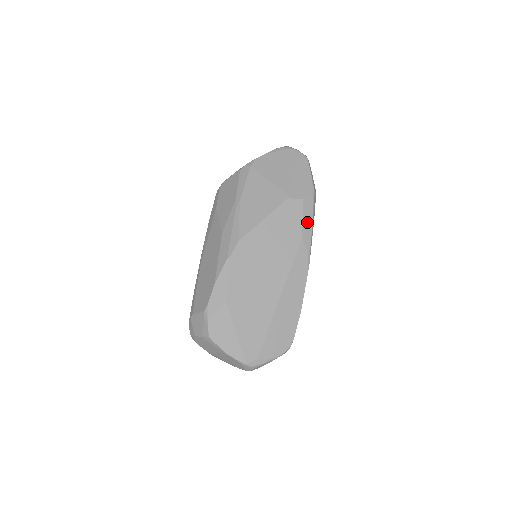
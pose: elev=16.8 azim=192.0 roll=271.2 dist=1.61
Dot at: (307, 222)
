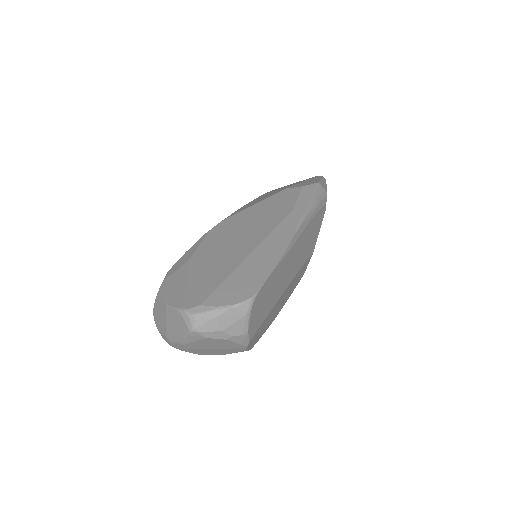
Dot at: (303, 200)
